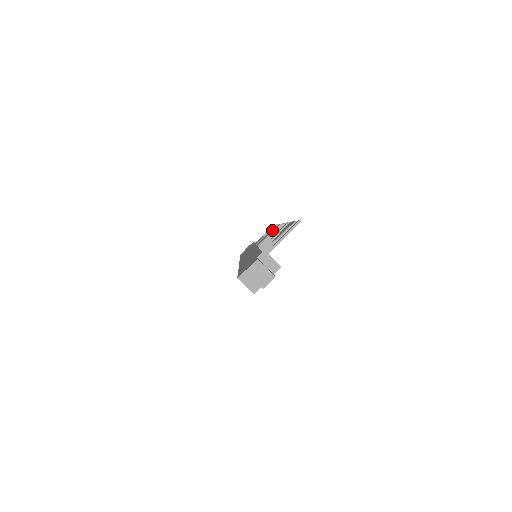
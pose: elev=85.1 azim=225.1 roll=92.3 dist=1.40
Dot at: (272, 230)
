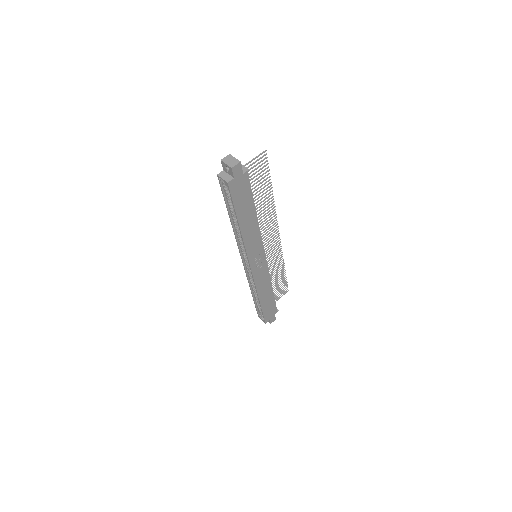
Dot at: (277, 262)
